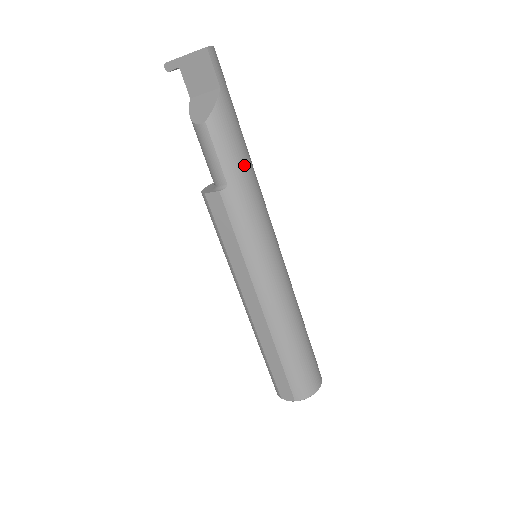
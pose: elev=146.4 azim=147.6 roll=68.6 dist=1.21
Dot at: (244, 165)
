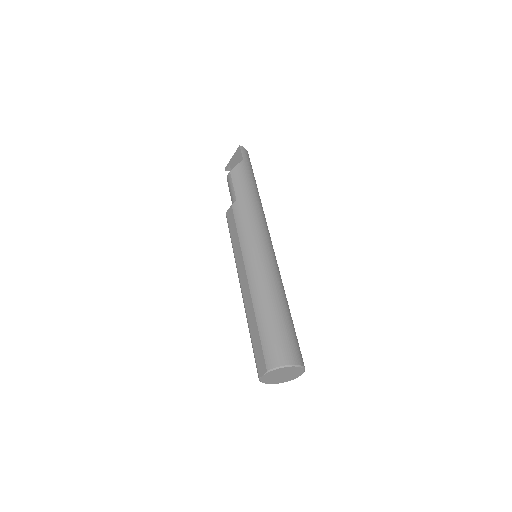
Dot at: (250, 193)
